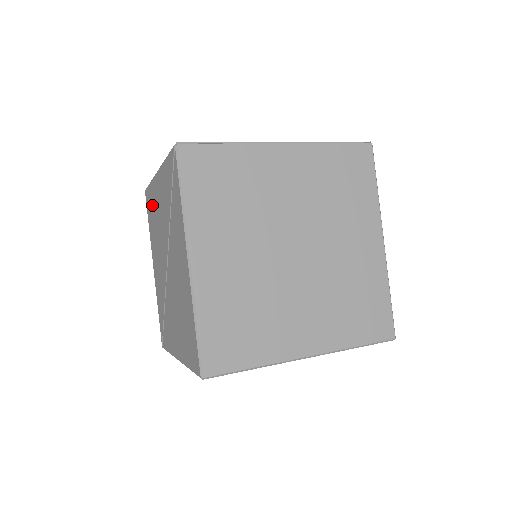
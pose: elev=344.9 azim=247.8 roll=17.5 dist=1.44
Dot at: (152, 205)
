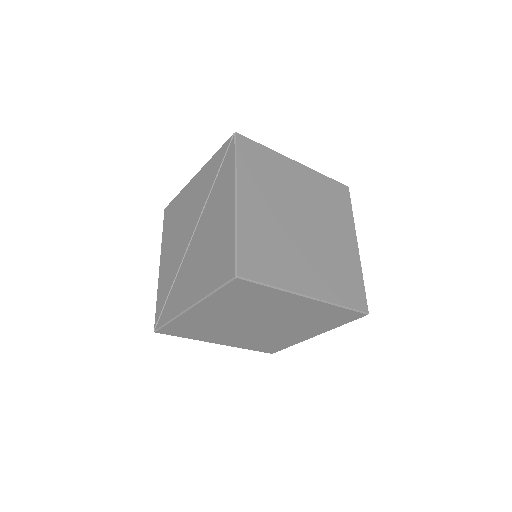
Dot at: (177, 209)
